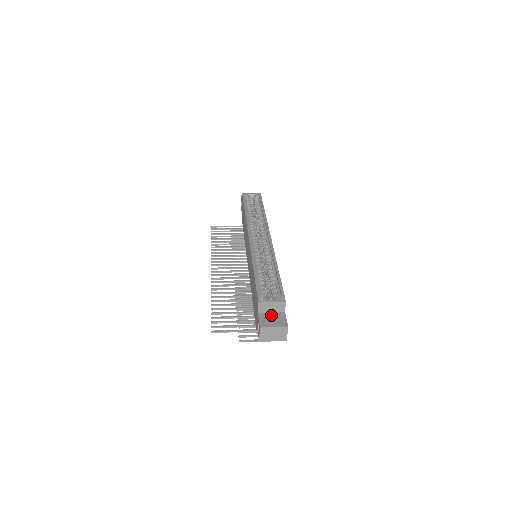
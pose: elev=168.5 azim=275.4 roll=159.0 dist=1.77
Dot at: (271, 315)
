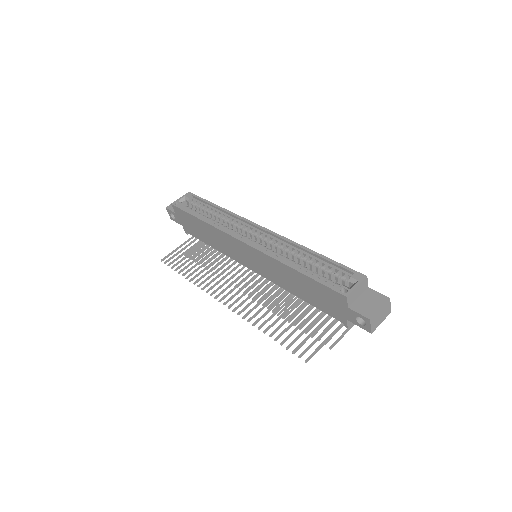
Dot at: (362, 300)
